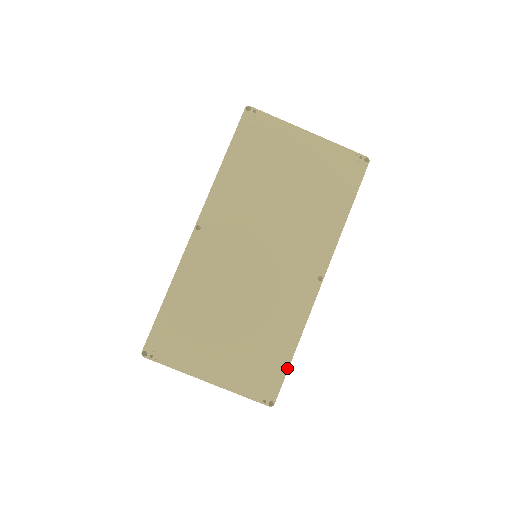
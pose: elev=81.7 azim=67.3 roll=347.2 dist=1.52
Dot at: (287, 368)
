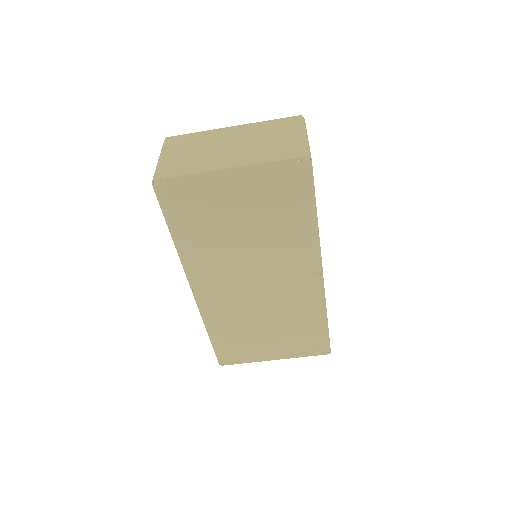
Dot at: (327, 333)
